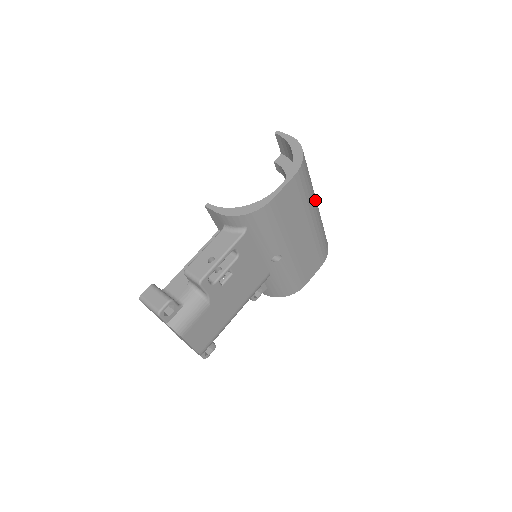
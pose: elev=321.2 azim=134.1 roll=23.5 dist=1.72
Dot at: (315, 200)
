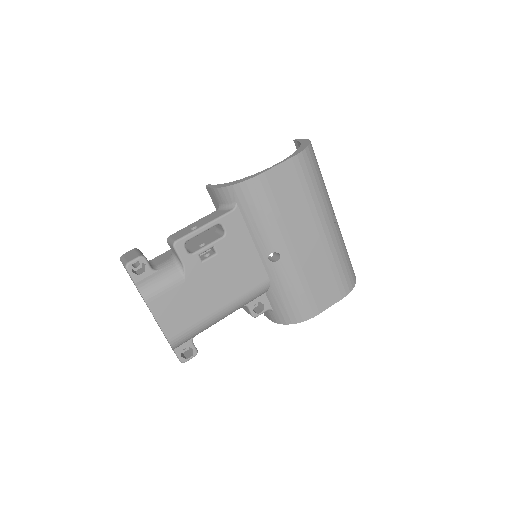
Dot at: (329, 208)
